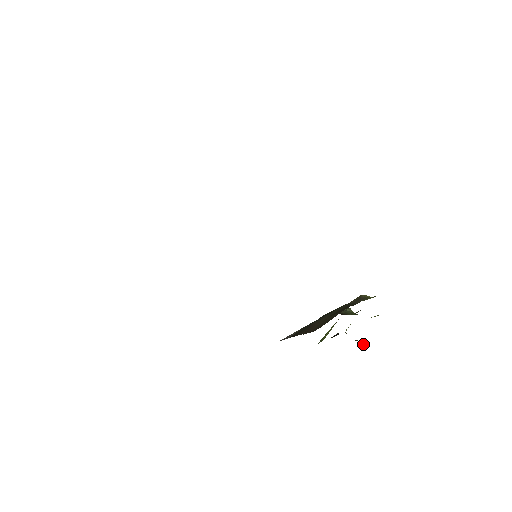
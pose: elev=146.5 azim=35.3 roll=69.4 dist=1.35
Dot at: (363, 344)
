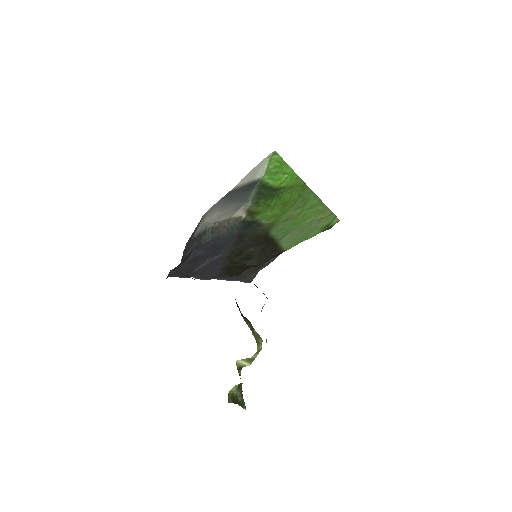
Dot at: (241, 403)
